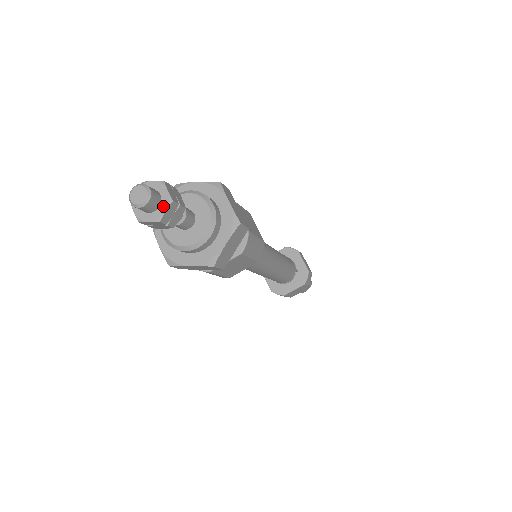
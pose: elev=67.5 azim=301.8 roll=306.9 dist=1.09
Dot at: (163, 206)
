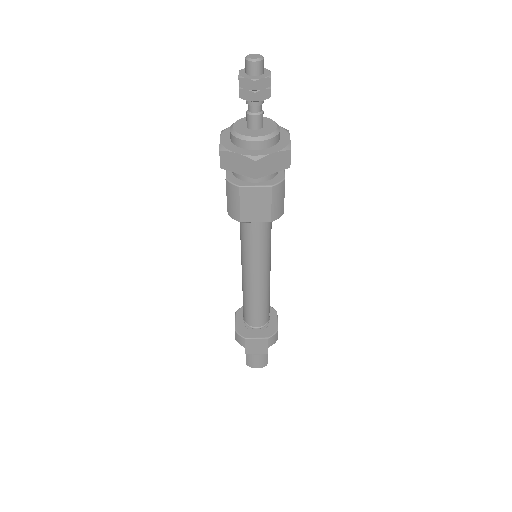
Dot at: (262, 76)
